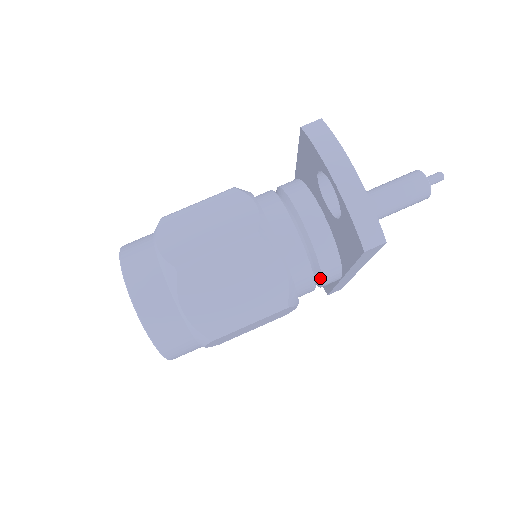
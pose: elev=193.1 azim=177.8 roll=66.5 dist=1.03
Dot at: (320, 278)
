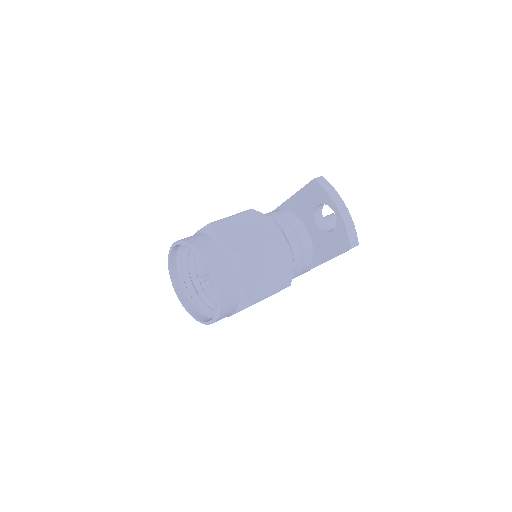
Dot at: (299, 271)
